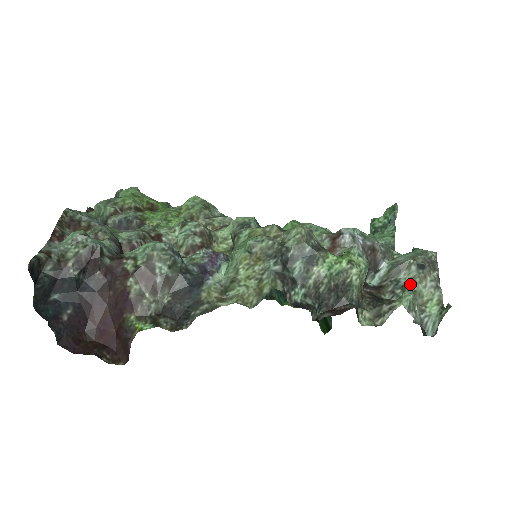
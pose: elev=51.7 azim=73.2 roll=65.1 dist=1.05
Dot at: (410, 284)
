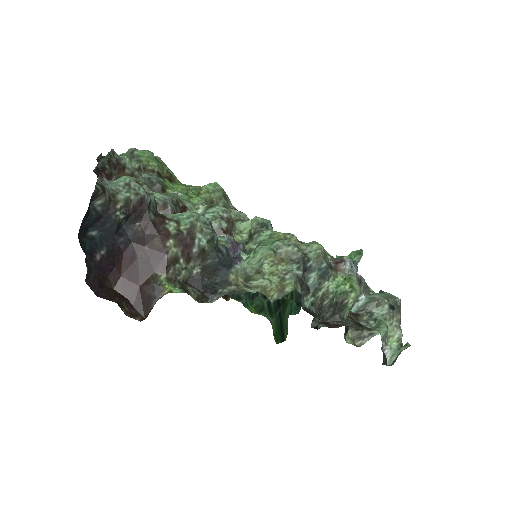
Dot at: (382, 319)
